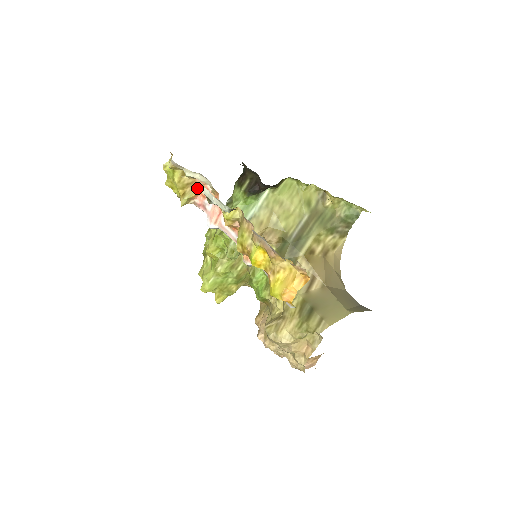
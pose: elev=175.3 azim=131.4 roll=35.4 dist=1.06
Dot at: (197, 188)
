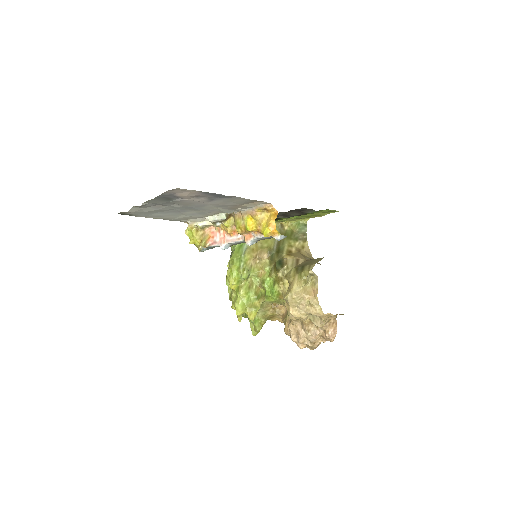
Dot at: (207, 235)
